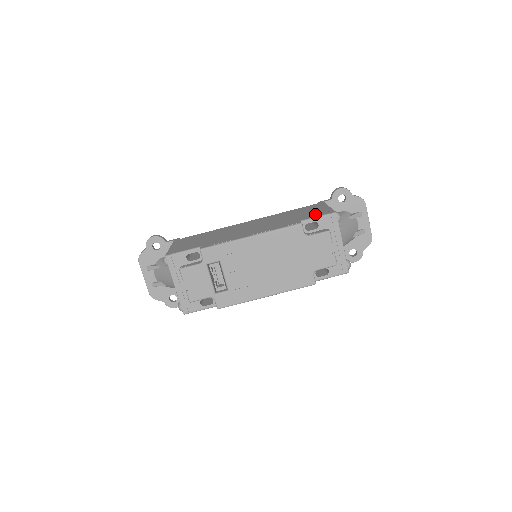
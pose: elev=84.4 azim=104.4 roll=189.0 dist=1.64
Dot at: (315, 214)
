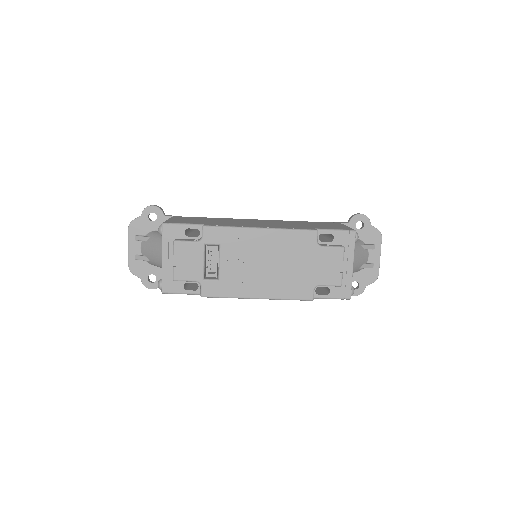
Dot at: (332, 227)
